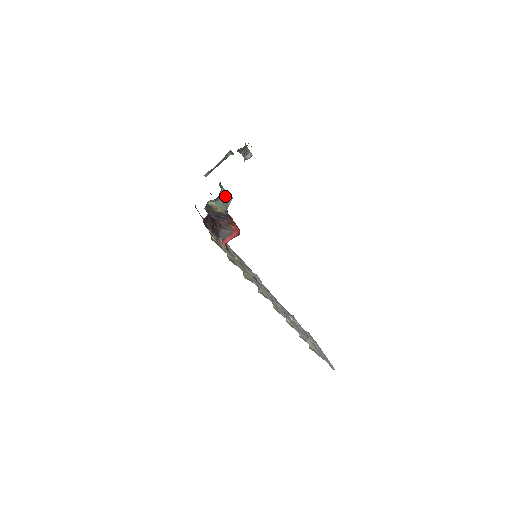
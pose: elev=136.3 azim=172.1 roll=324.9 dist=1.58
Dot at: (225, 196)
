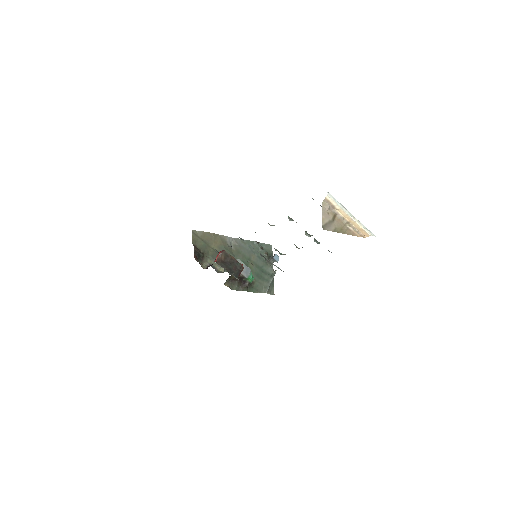
Dot at: occluded
